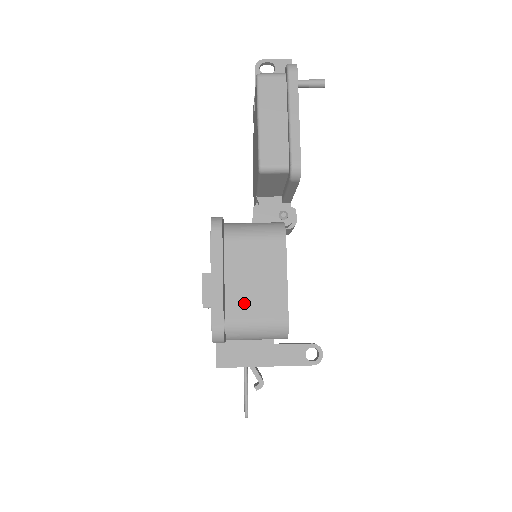
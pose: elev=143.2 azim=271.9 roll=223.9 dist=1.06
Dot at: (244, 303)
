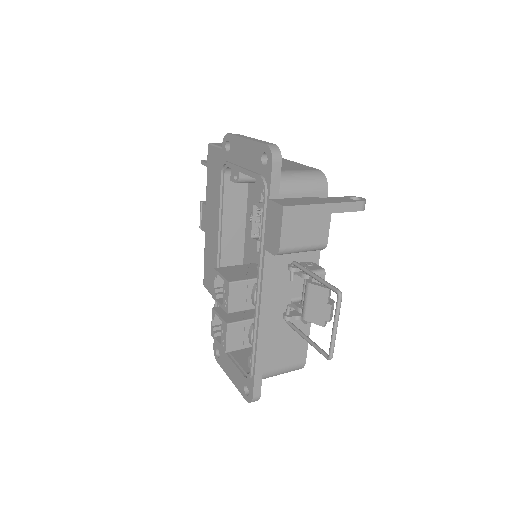
Dot at: occluded
